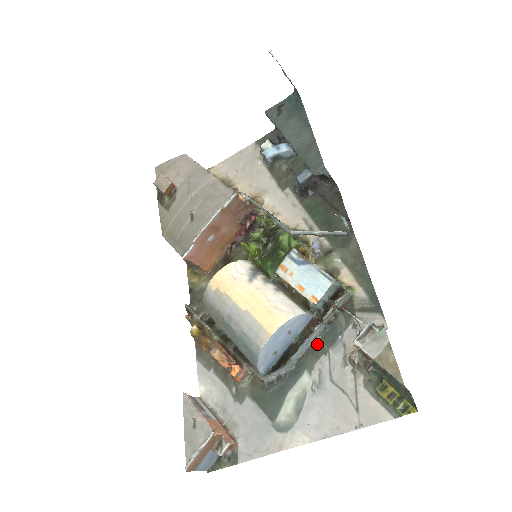
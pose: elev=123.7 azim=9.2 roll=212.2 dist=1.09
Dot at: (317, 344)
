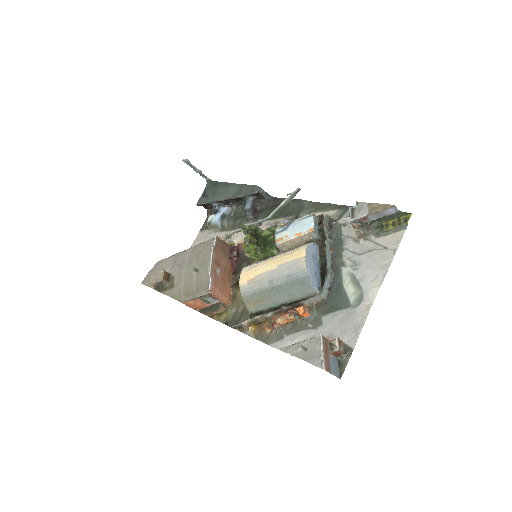
Dot at: (334, 252)
